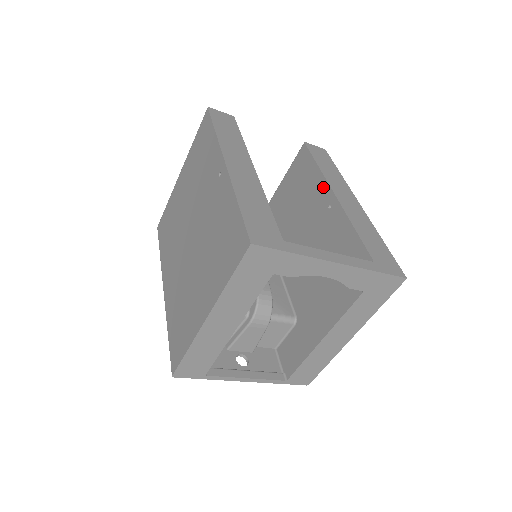
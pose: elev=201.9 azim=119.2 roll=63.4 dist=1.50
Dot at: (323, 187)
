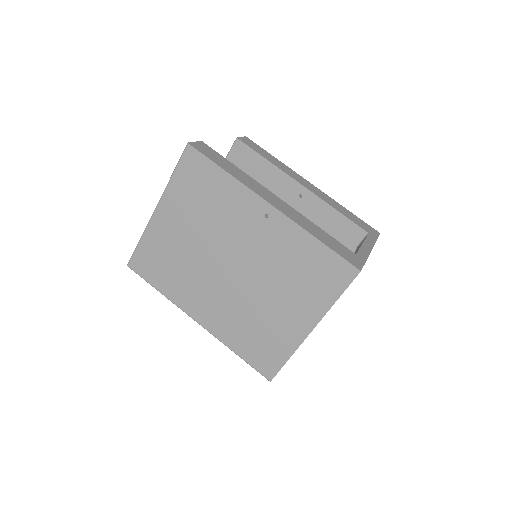
Dot at: (285, 180)
